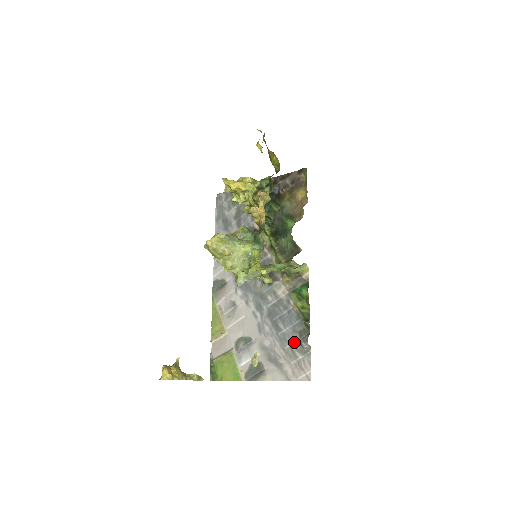
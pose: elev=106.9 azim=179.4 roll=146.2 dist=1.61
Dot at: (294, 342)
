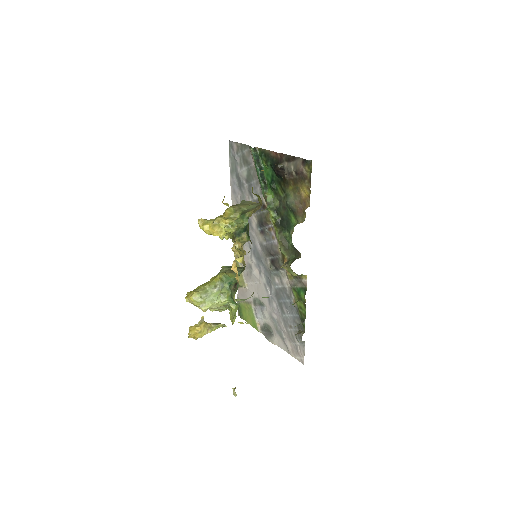
Dot at: (294, 329)
